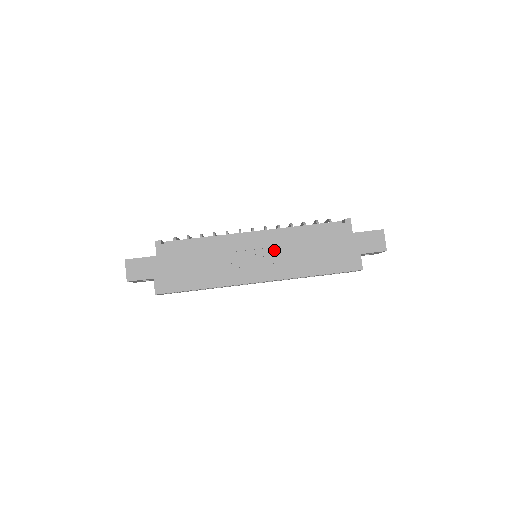
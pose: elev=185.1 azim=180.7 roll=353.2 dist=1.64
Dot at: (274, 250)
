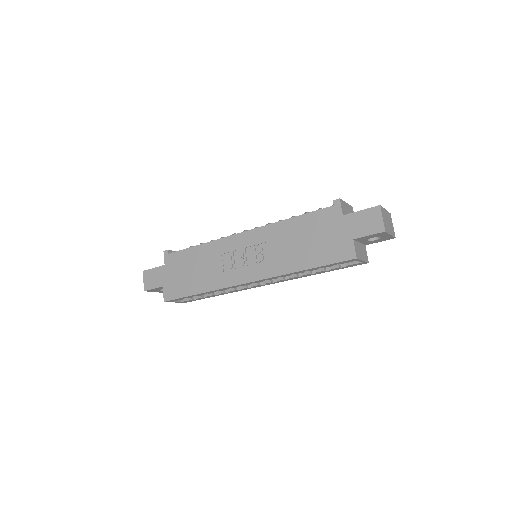
Dot at: (261, 247)
